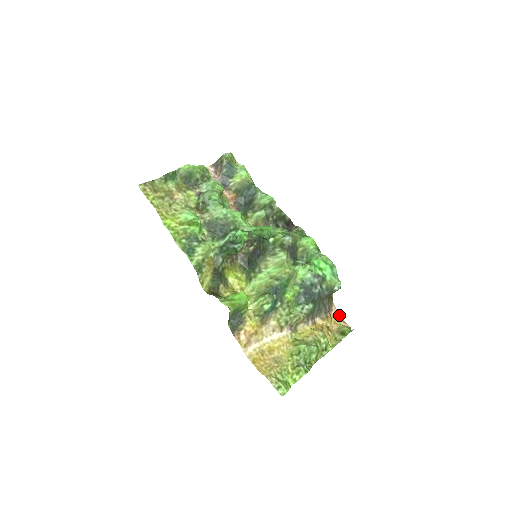
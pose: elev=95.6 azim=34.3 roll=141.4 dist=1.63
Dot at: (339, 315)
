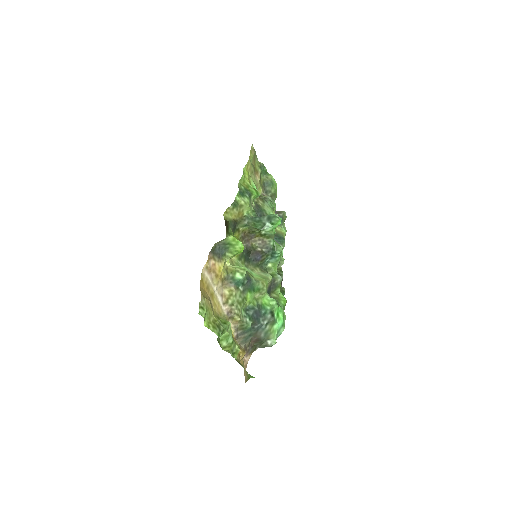
Dot at: (246, 367)
